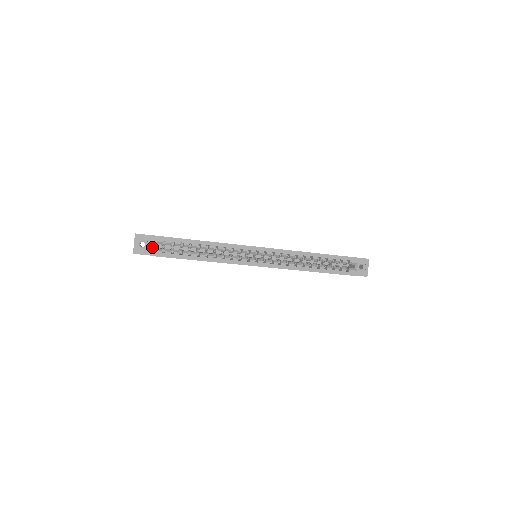
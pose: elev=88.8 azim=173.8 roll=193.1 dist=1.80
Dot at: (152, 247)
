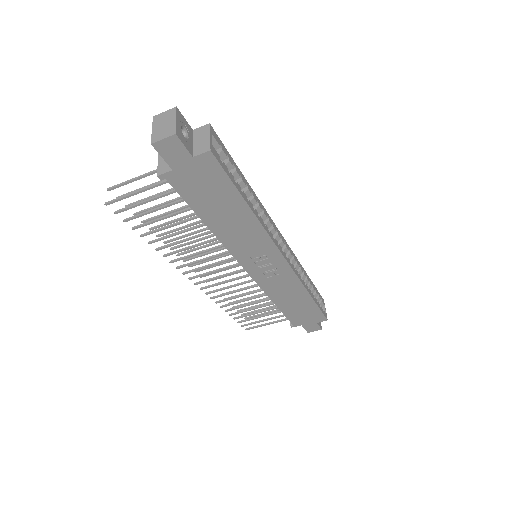
Dot at: (211, 140)
